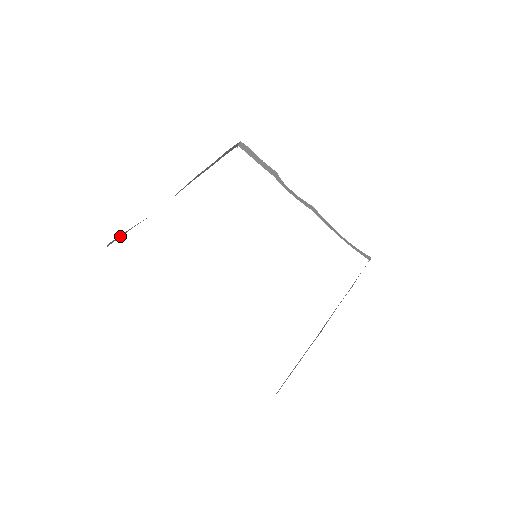
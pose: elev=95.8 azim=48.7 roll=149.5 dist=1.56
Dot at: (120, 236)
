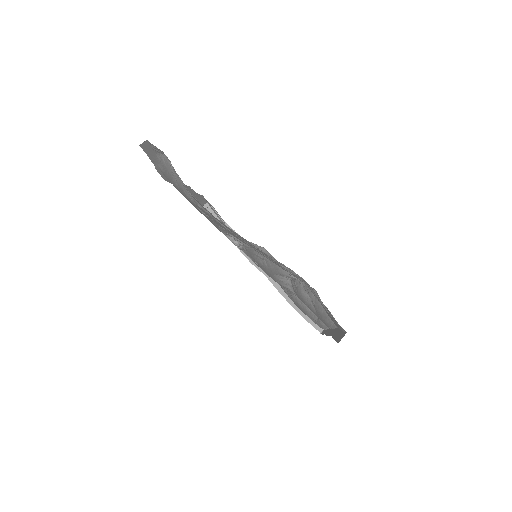
Dot at: (148, 152)
